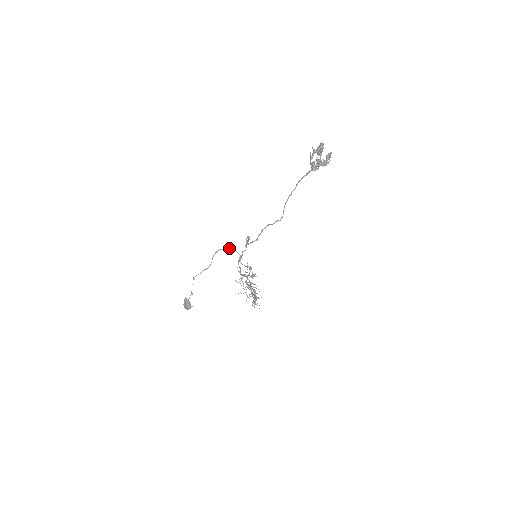
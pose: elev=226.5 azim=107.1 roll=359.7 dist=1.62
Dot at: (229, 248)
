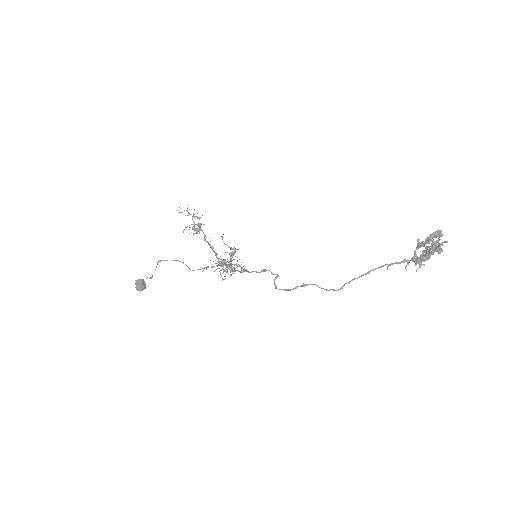
Dot at: (238, 266)
